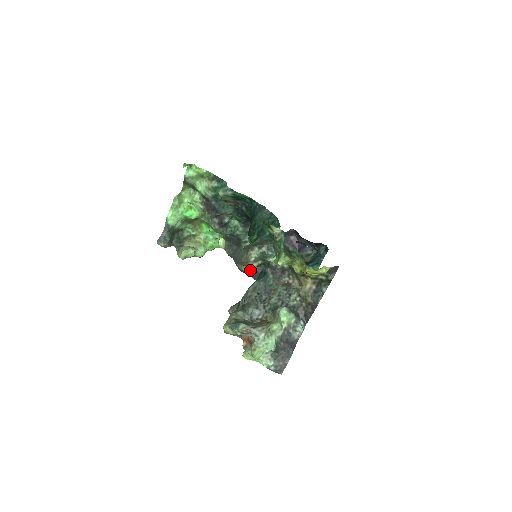
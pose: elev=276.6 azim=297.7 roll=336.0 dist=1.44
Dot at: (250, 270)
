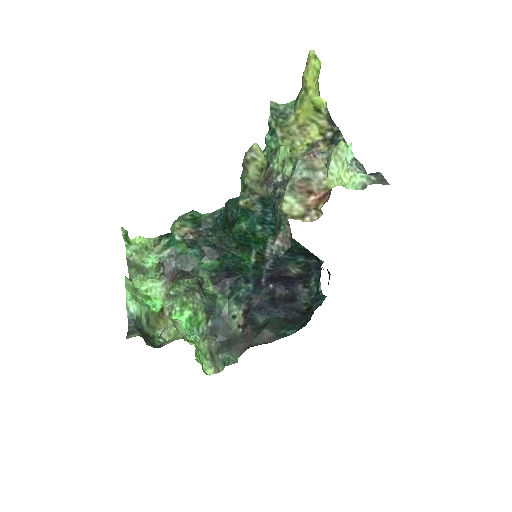
Dot at: (261, 151)
